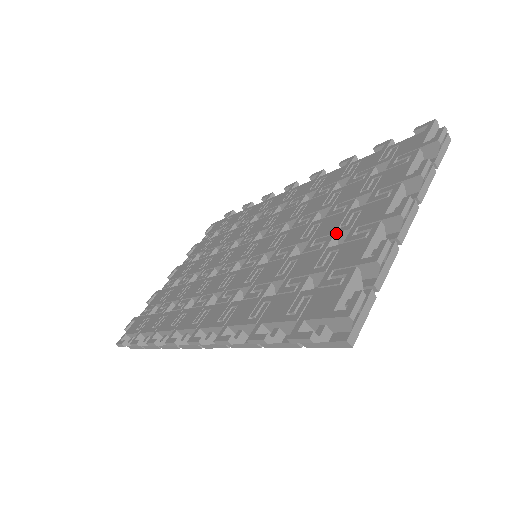
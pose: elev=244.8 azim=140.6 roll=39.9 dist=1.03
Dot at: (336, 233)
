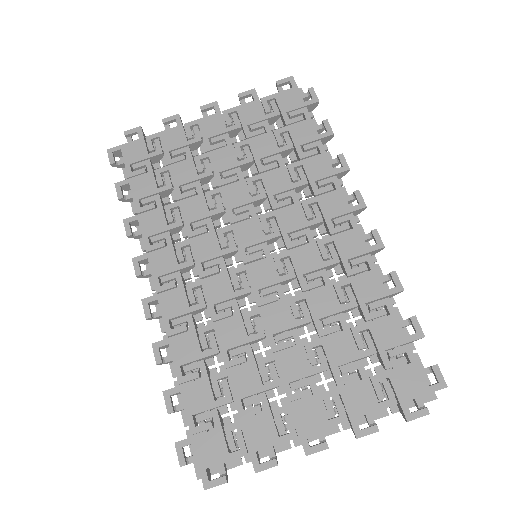
Dot at: (283, 386)
